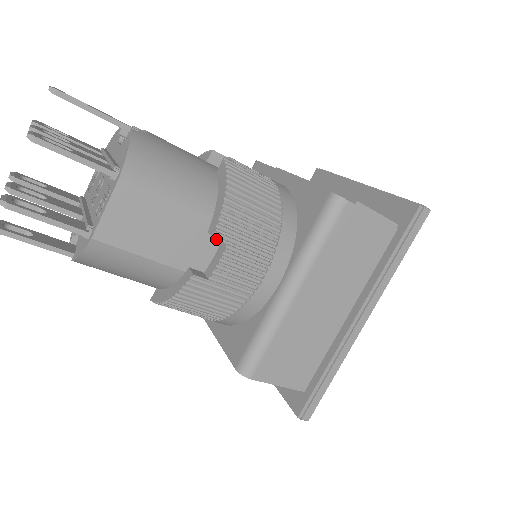
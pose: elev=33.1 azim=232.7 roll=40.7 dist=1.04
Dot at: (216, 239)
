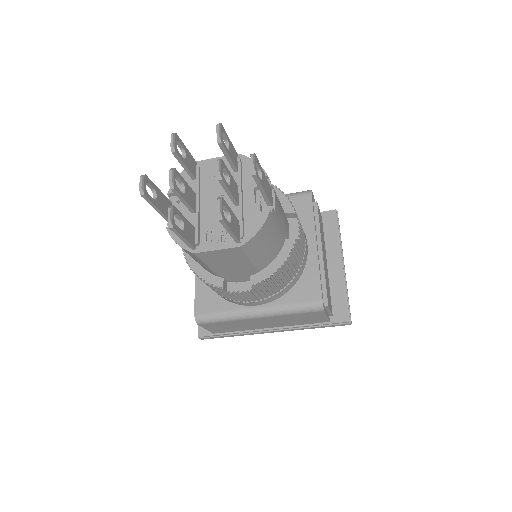
Dot at: occluded
